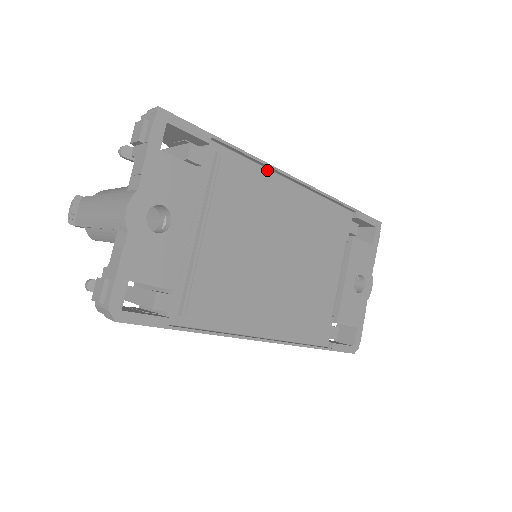
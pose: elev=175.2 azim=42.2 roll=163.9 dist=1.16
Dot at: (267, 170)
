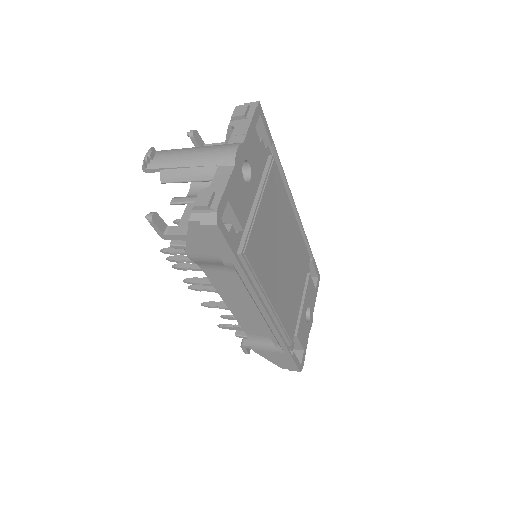
Dot at: occluded
